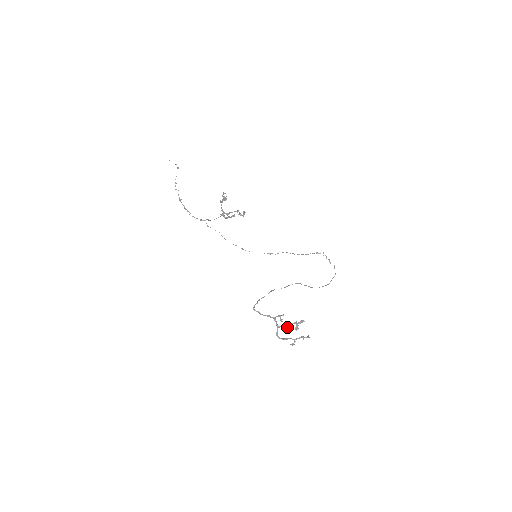
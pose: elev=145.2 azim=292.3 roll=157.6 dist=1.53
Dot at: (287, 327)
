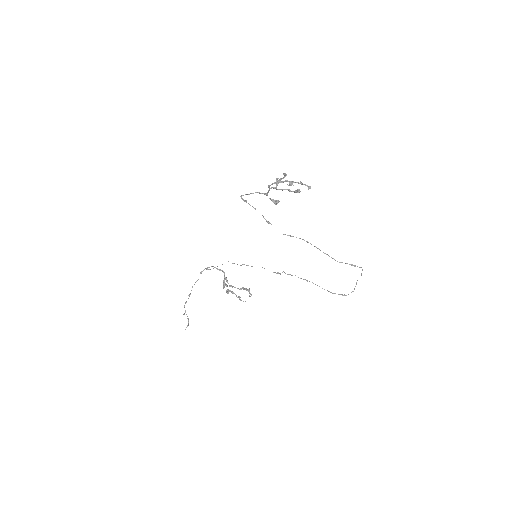
Dot at: occluded
